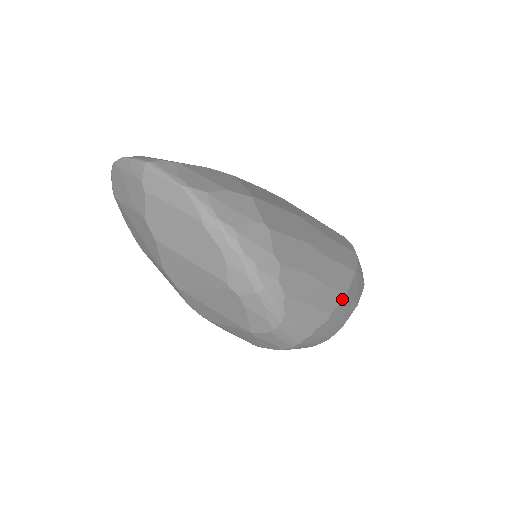
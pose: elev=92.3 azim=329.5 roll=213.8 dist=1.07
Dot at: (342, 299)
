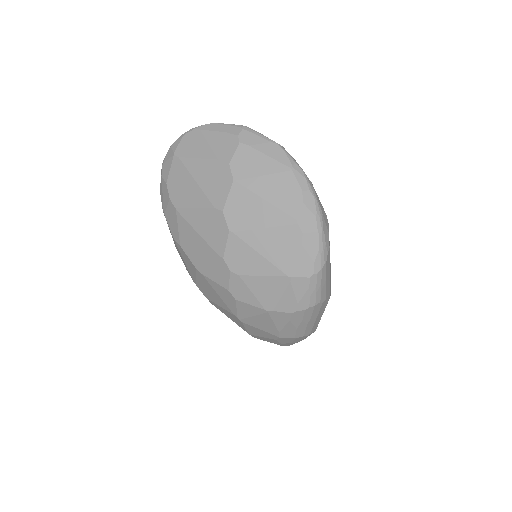
Dot at: occluded
